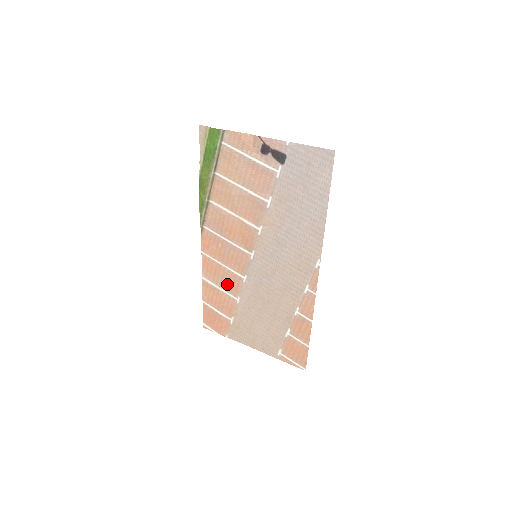
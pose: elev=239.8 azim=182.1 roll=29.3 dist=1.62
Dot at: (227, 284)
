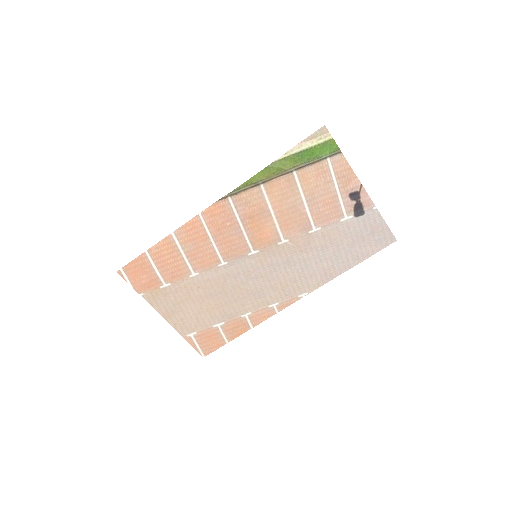
Dot at: (197, 256)
